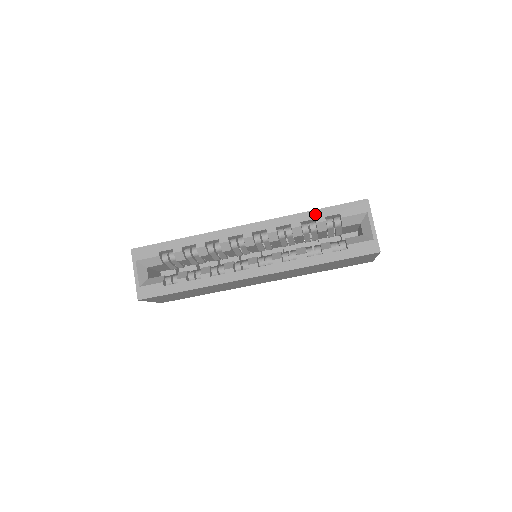
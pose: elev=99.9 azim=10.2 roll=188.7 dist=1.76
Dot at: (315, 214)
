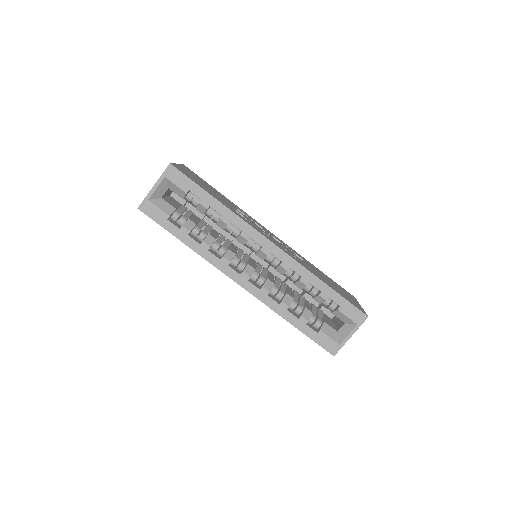
Dot at: (325, 288)
